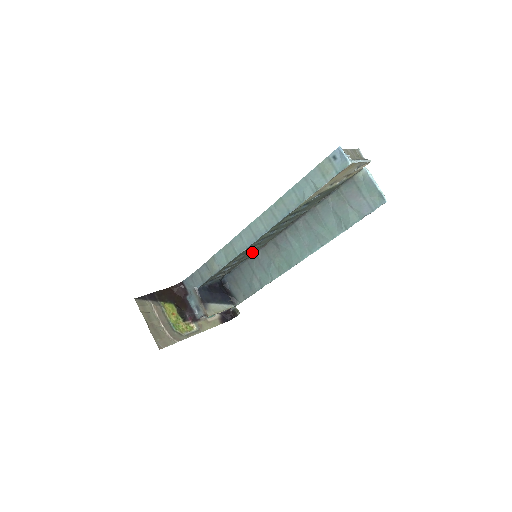
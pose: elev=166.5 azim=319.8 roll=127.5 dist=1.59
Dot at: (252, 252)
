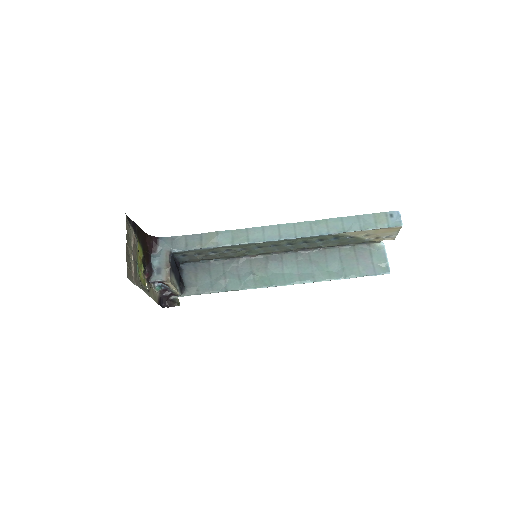
Dot at: (245, 253)
